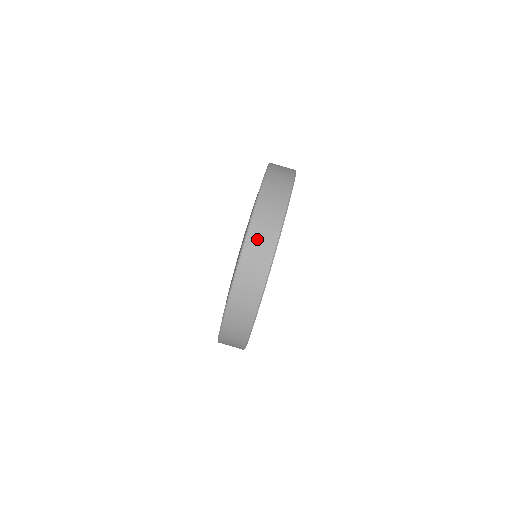
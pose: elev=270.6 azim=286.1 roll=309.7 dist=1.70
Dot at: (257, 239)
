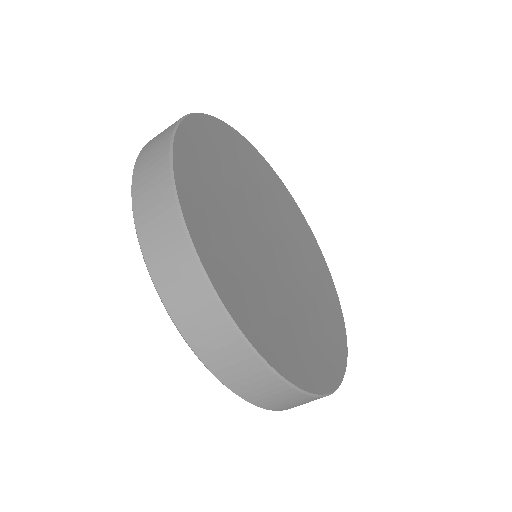
Dot at: (171, 283)
